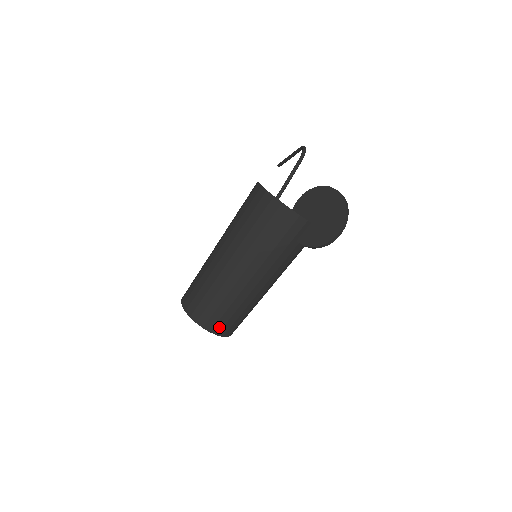
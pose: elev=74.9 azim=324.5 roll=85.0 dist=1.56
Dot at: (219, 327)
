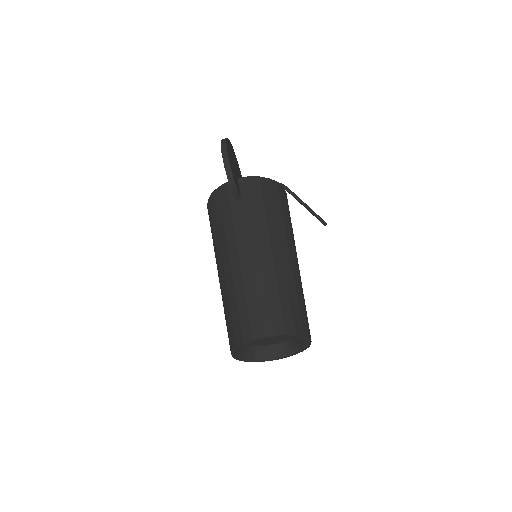
Dot at: (247, 330)
